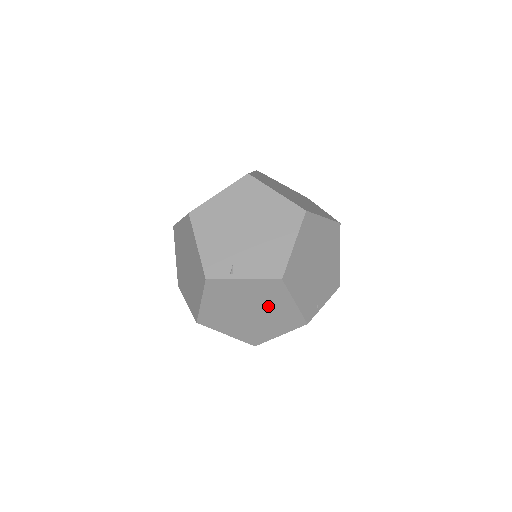
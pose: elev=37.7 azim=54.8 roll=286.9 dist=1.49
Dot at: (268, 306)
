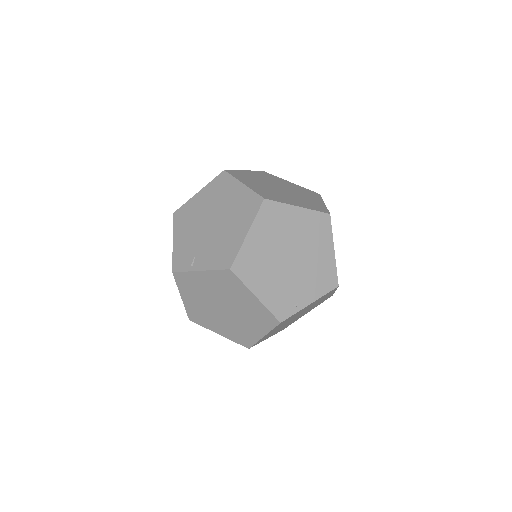
Dot at: (235, 301)
